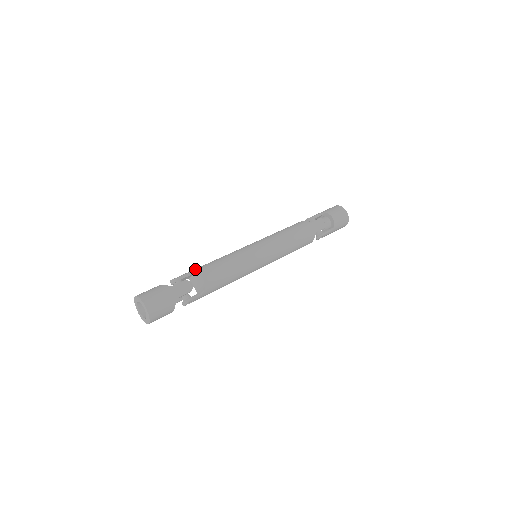
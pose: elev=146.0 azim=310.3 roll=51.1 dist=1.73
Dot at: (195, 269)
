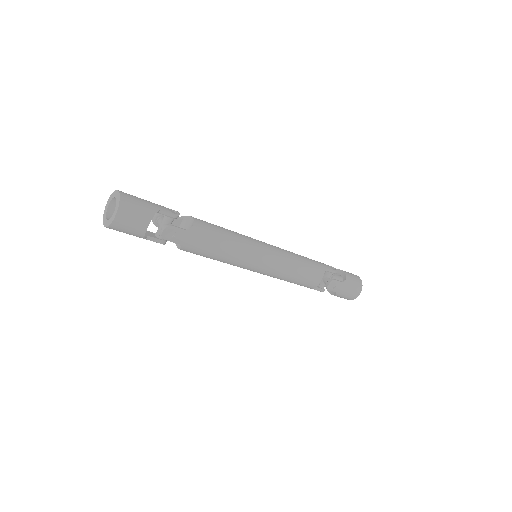
Dot at: occluded
